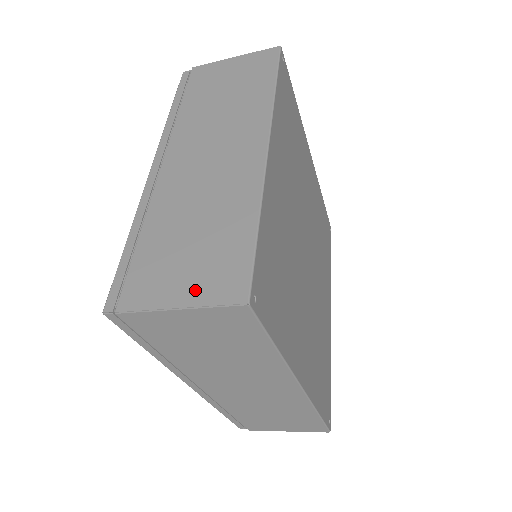
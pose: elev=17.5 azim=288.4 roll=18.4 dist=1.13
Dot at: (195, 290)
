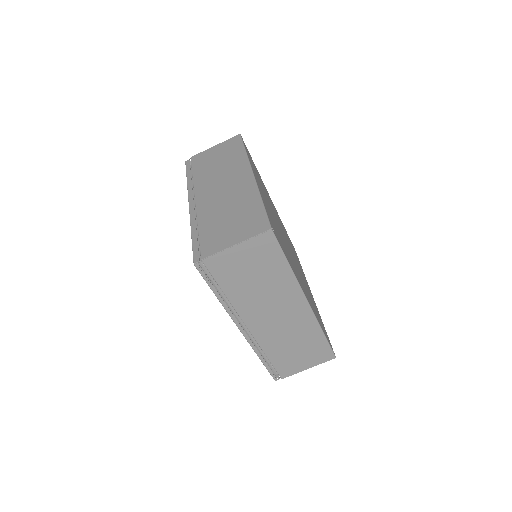
Dot at: occluded
